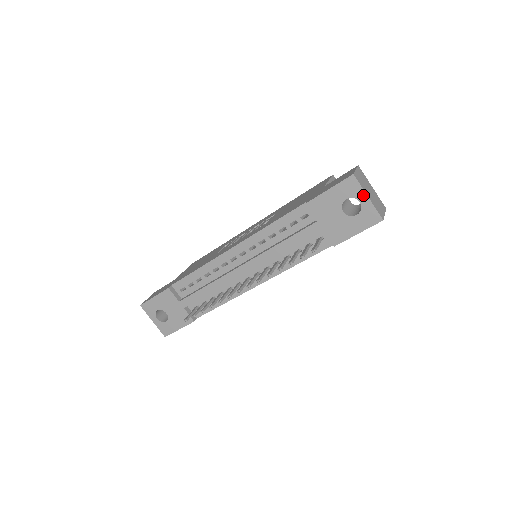
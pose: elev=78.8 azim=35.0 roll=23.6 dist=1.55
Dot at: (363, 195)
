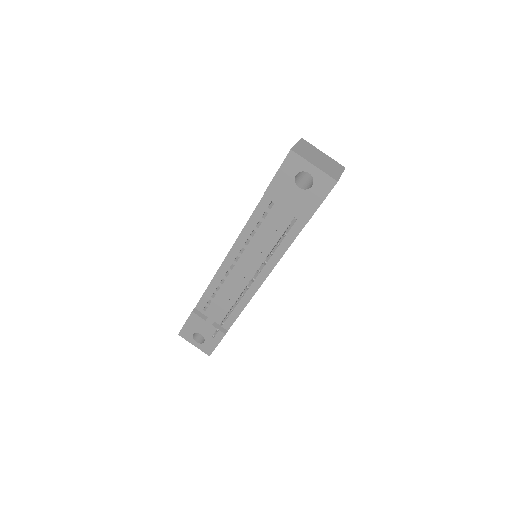
Dot at: (308, 165)
